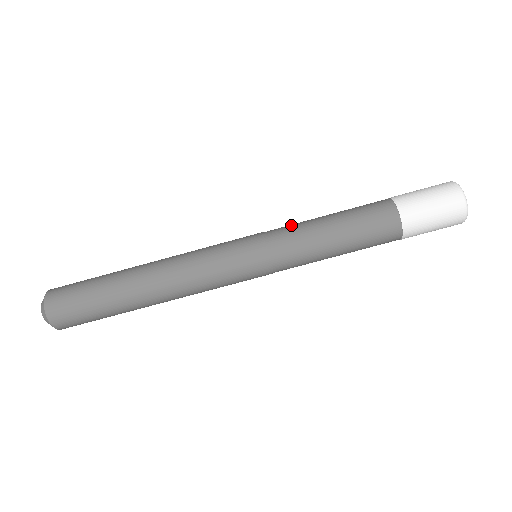
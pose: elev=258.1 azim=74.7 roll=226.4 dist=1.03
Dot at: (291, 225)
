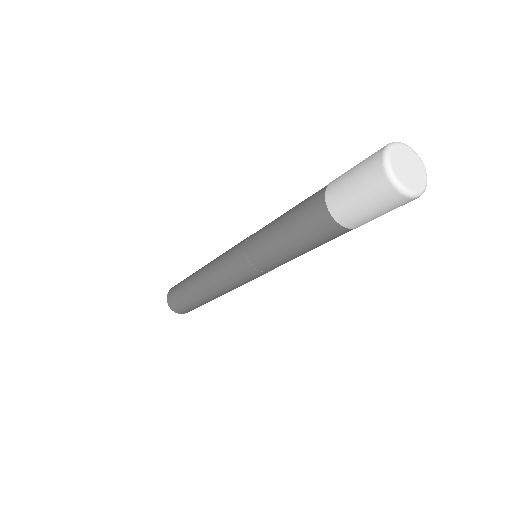
Dot at: (260, 231)
